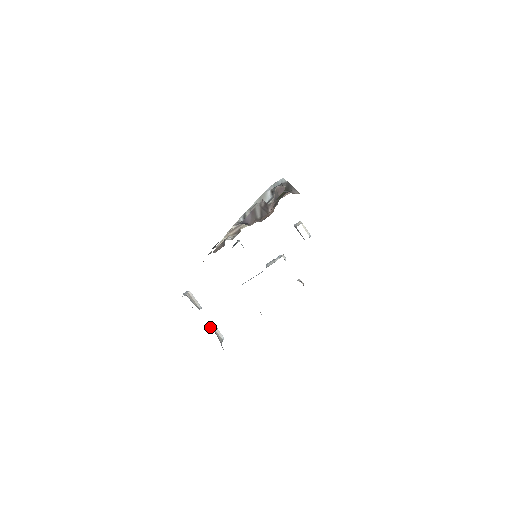
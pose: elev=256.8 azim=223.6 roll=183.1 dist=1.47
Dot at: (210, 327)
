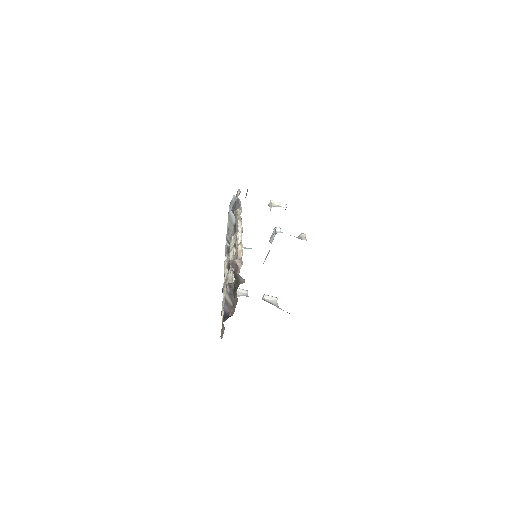
Dot at: (262, 299)
